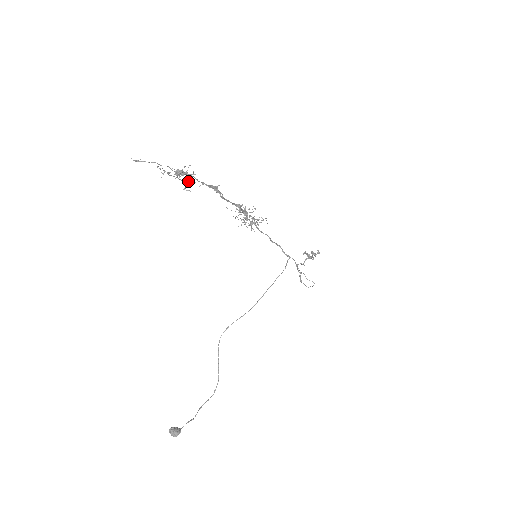
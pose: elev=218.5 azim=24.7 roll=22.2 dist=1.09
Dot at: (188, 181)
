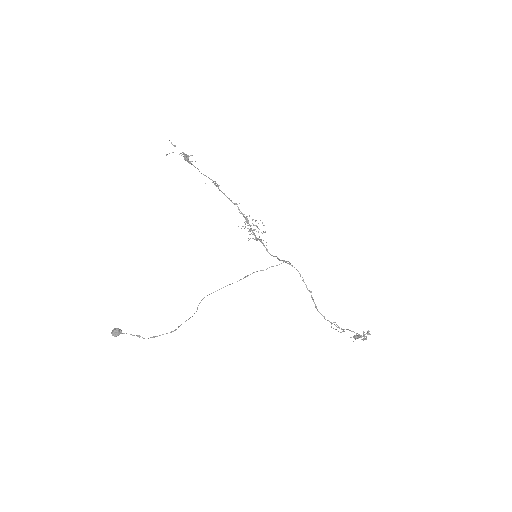
Dot at: (187, 156)
